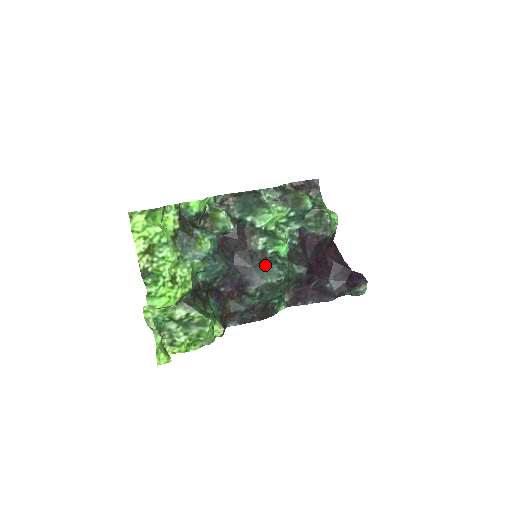
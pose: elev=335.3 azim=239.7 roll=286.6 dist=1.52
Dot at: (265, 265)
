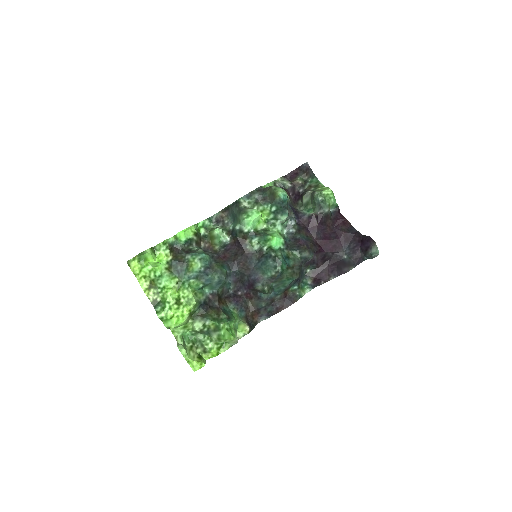
Dot at: (263, 262)
